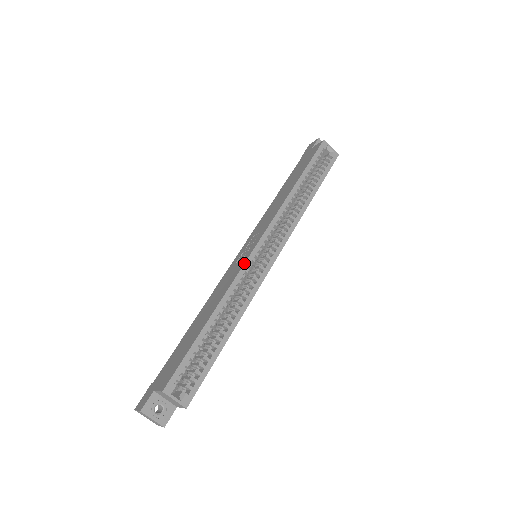
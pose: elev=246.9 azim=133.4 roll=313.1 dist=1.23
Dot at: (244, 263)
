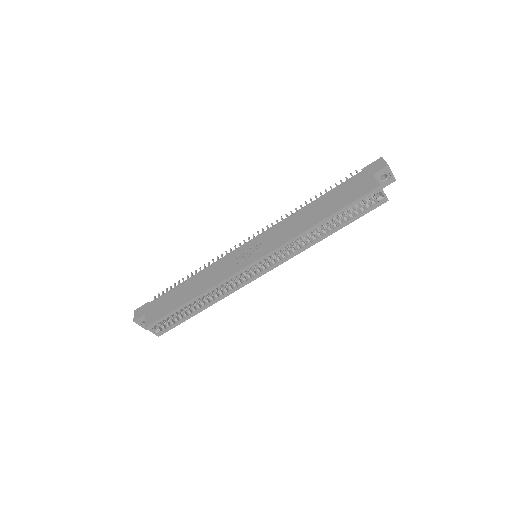
Dot at: (235, 273)
